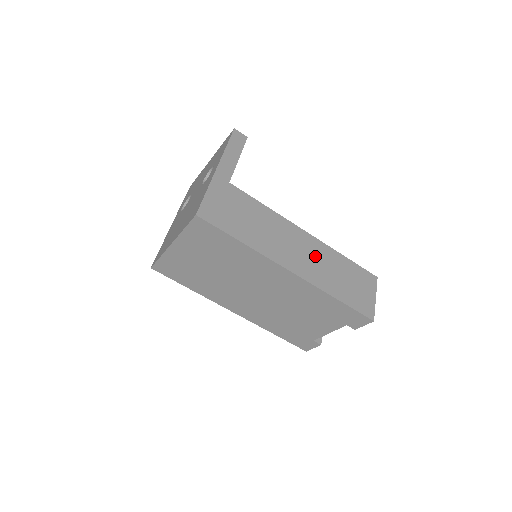
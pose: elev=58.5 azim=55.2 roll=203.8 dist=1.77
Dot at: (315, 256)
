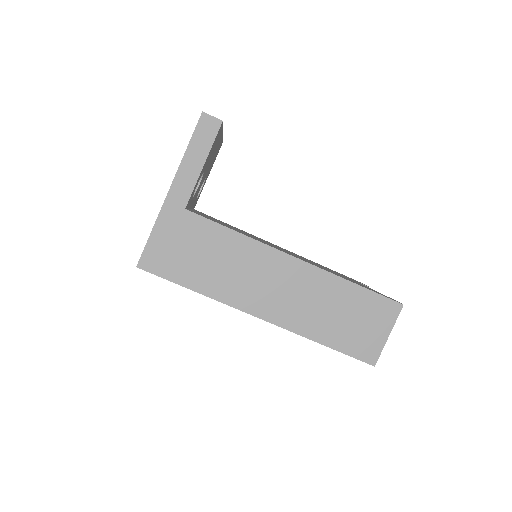
Dot at: (301, 291)
